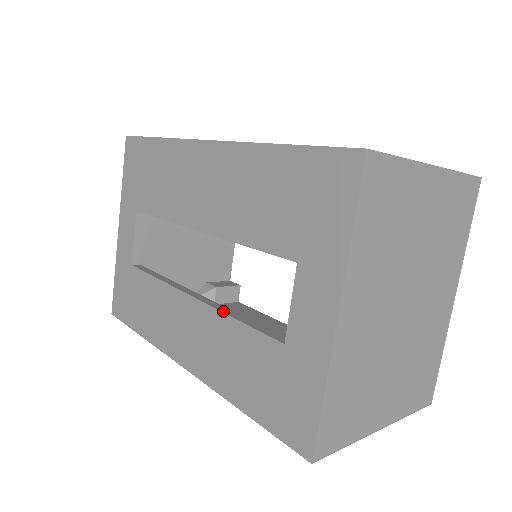
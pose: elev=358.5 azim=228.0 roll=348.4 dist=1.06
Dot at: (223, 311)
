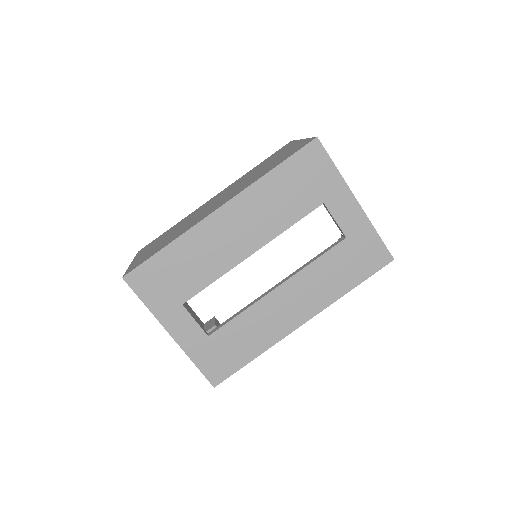
Dot at: (303, 268)
